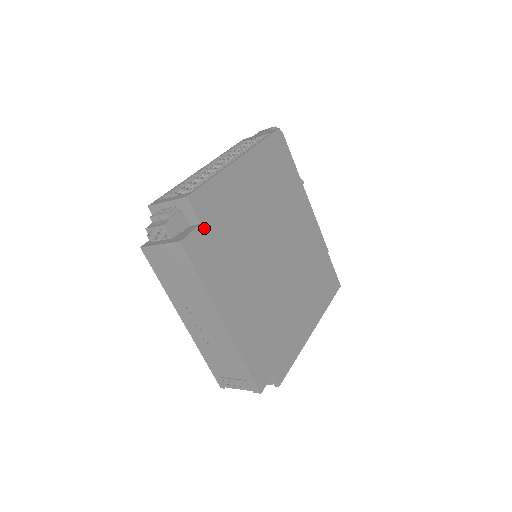
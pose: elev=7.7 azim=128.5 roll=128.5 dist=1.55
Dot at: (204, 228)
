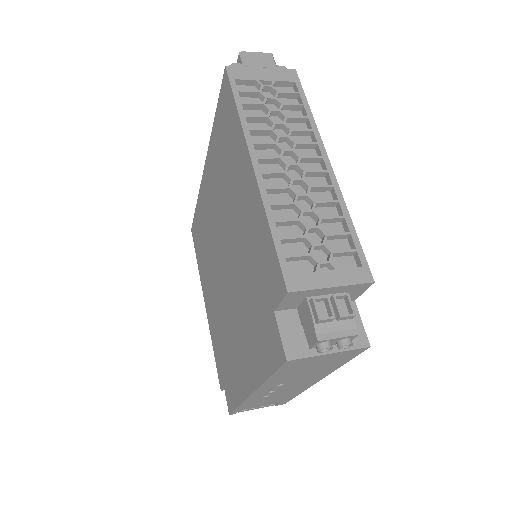
Dot at: occluded
